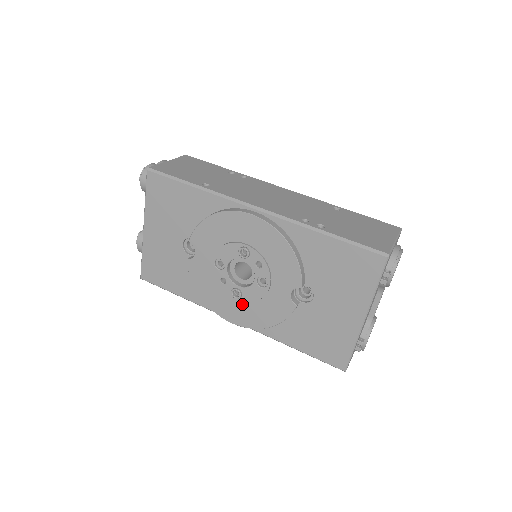
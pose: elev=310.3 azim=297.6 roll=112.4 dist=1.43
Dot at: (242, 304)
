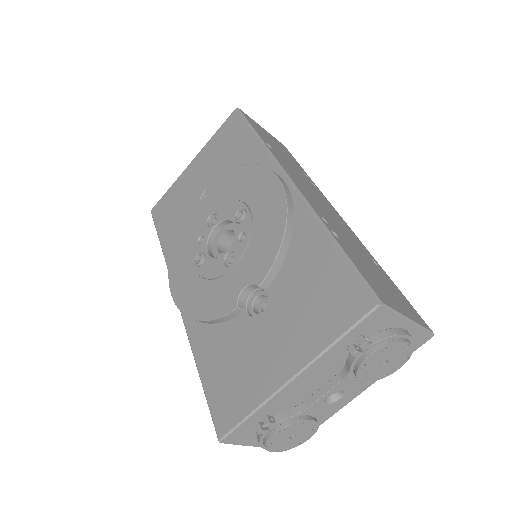
Dot at: (195, 276)
